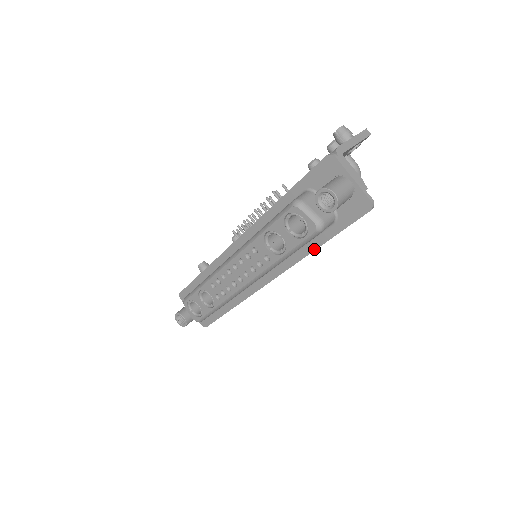
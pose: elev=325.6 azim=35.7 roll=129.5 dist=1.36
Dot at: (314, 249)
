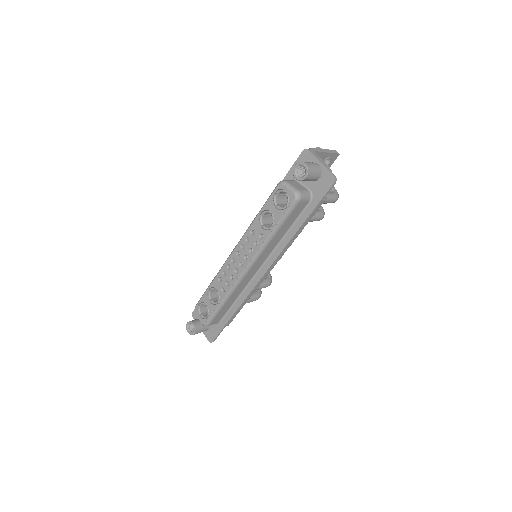
Dot at: (297, 229)
